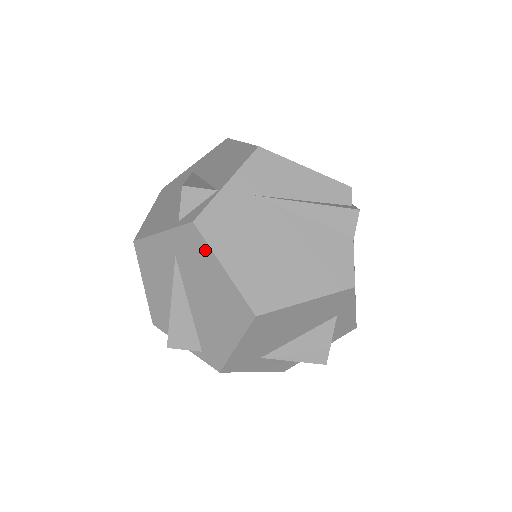
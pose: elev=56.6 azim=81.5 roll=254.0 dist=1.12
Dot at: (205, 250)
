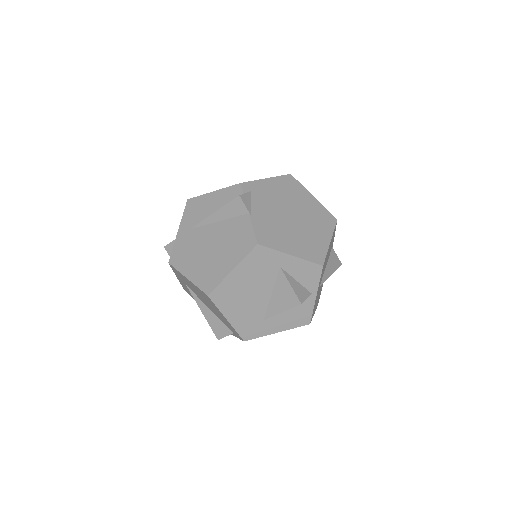
Dot at: (180, 274)
